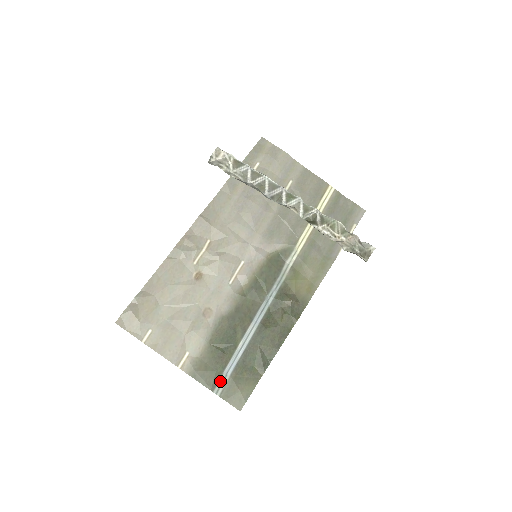
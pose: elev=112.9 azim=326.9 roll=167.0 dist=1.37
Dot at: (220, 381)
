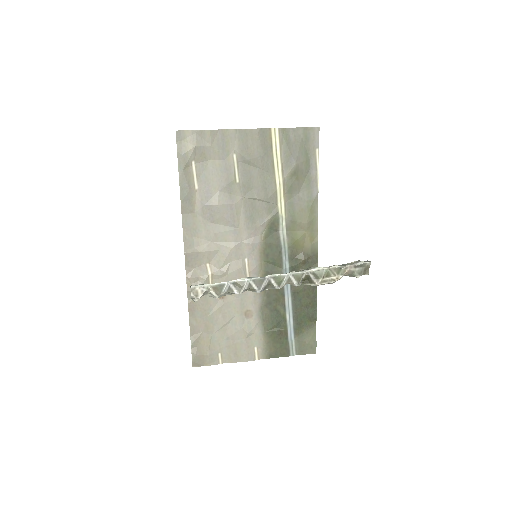
Dot at: (290, 347)
